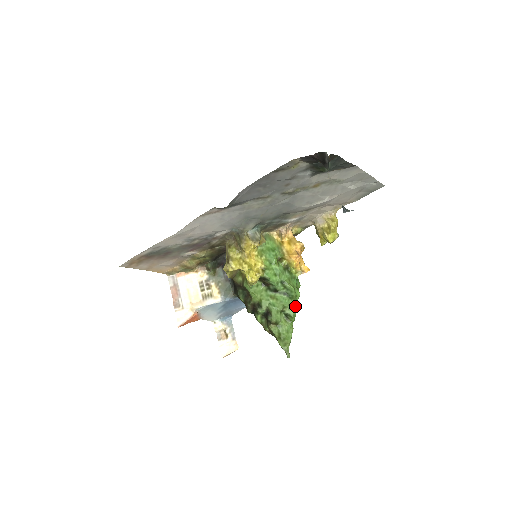
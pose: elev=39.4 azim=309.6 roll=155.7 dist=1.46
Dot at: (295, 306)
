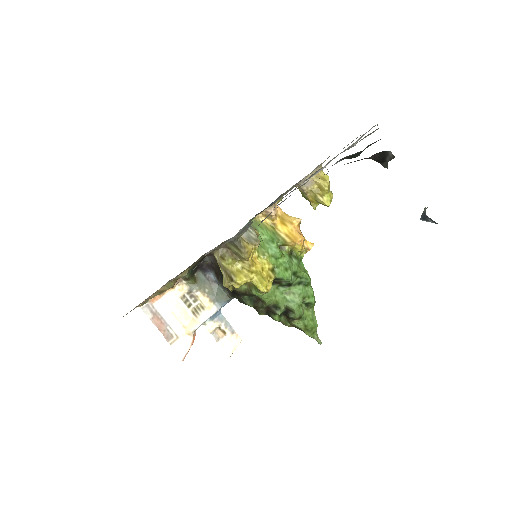
Dot at: (313, 291)
